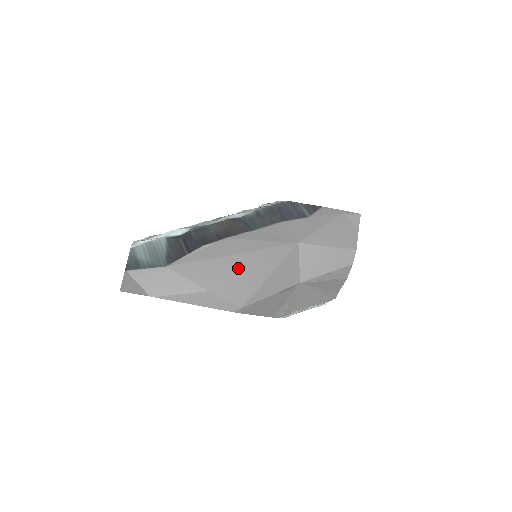
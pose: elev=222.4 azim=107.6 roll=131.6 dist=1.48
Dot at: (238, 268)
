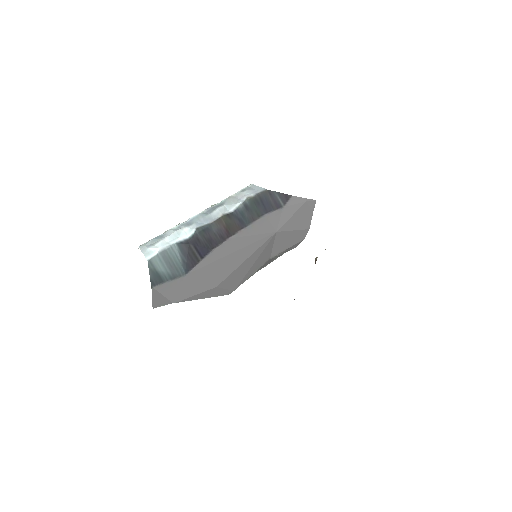
Dot at: (237, 263)
